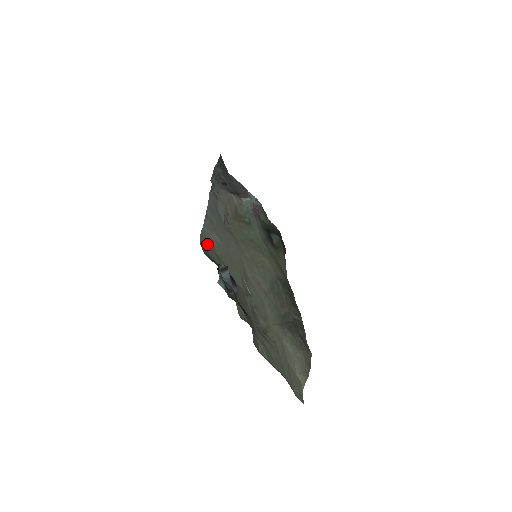
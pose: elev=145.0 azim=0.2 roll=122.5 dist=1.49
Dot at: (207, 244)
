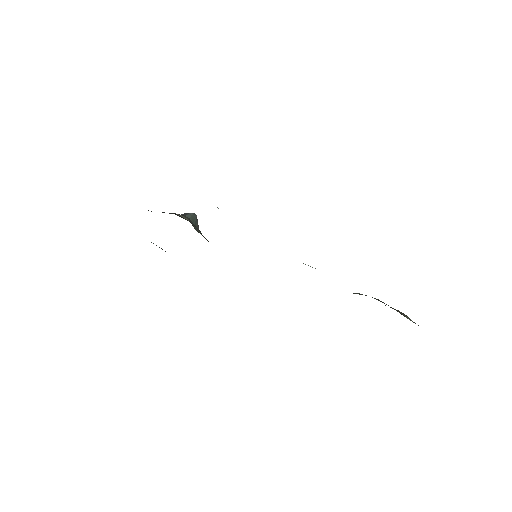
Dot at: occluded
